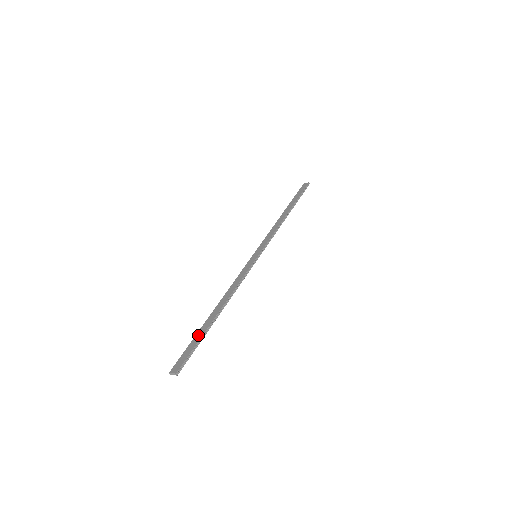
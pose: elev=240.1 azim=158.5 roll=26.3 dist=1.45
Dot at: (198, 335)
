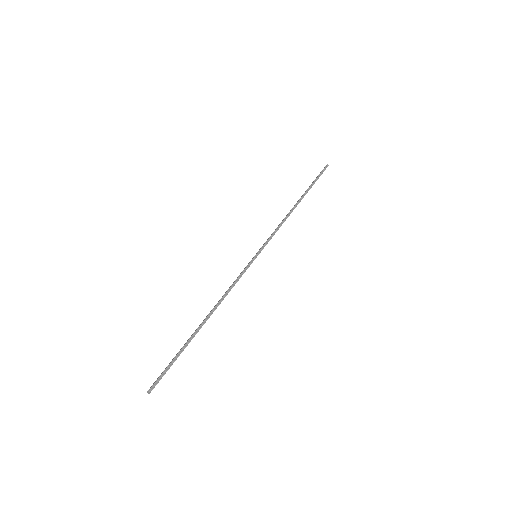
Dot at: (180, 349)
